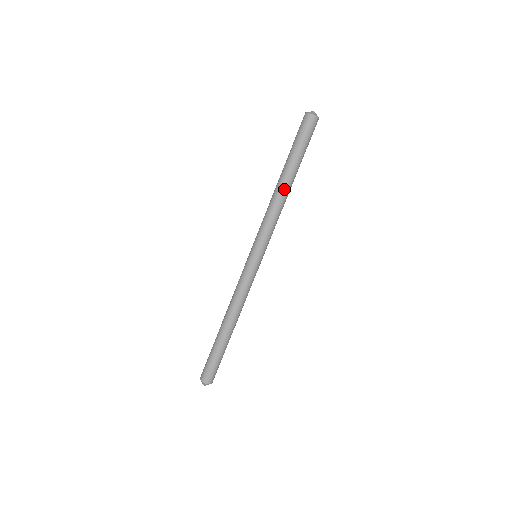
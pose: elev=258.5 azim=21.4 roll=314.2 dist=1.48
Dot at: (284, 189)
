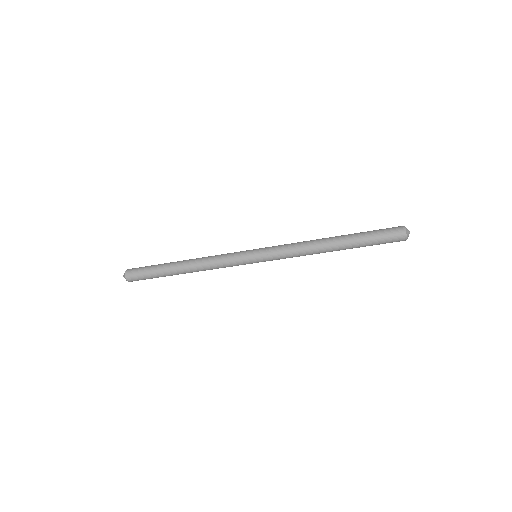
Dot at: occluded
